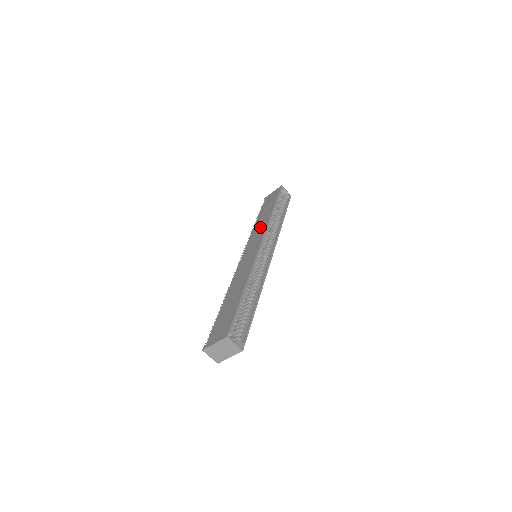
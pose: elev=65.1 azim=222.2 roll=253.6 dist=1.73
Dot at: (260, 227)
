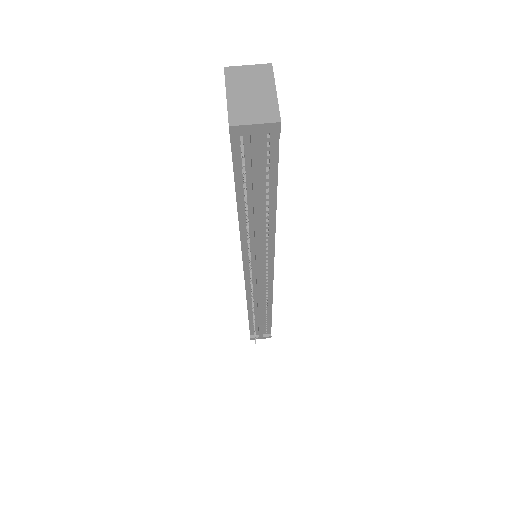
Dot at: occluded
